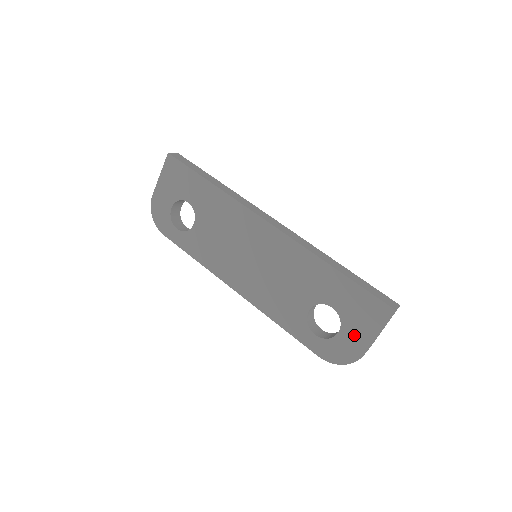
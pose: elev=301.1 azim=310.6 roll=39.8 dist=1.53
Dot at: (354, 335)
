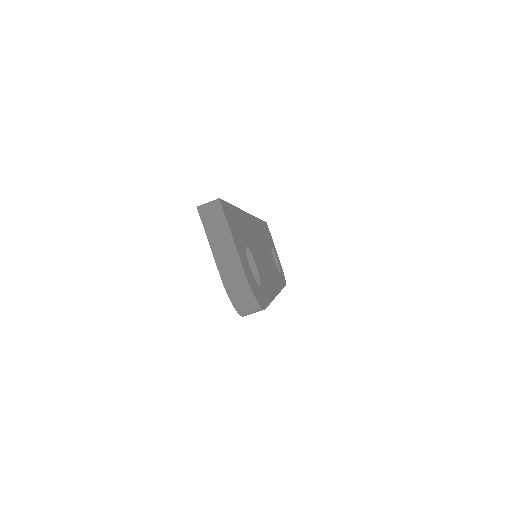
Dot at: occluded
